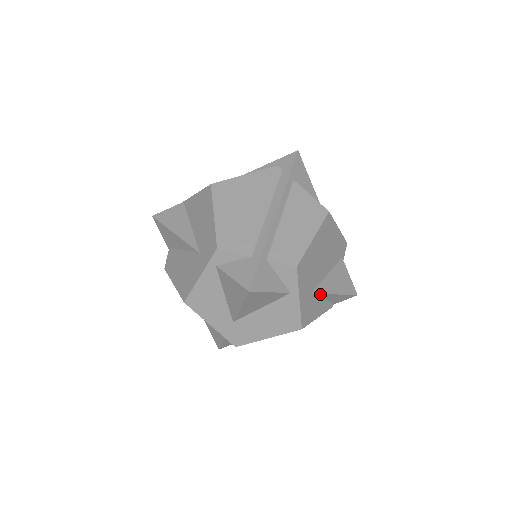
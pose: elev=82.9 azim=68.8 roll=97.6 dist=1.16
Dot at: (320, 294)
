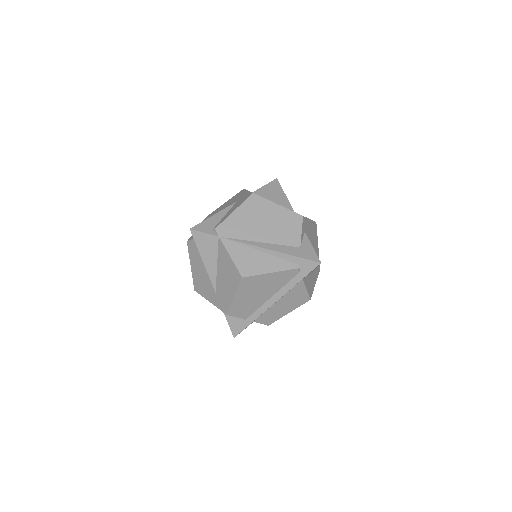
Dot at: occluded
